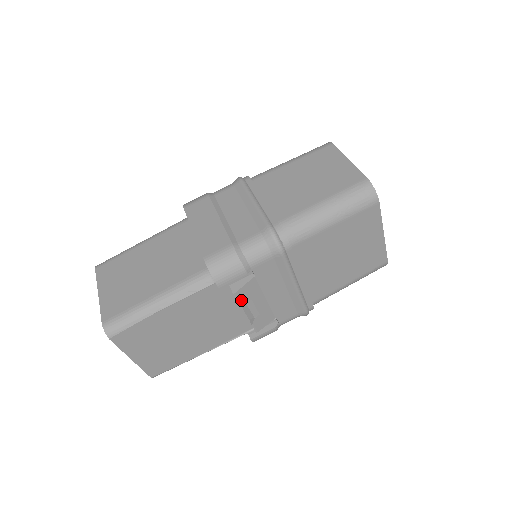
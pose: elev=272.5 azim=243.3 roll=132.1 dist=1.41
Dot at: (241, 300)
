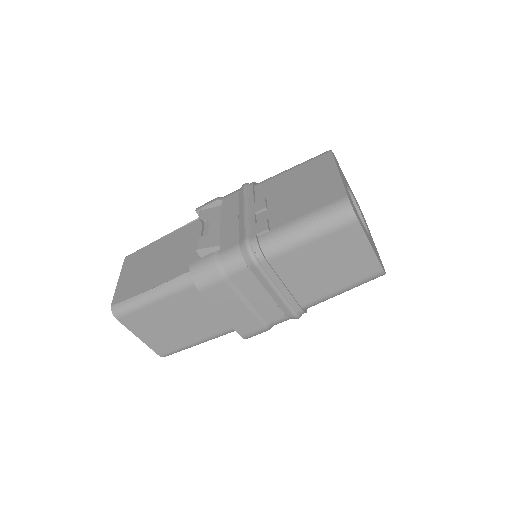
Dot at: occluded
